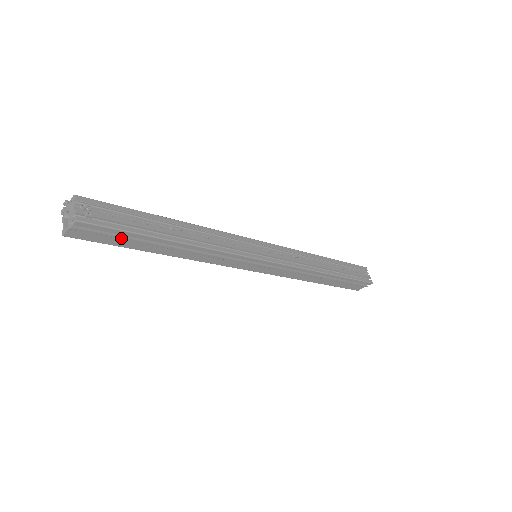
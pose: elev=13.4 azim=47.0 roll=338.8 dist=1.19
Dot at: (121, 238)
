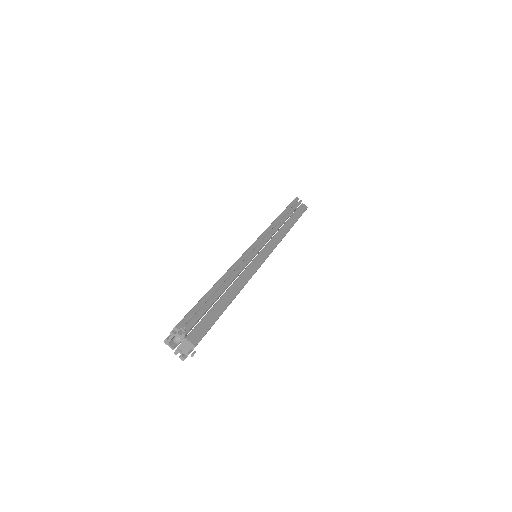
Dot at: occluded
